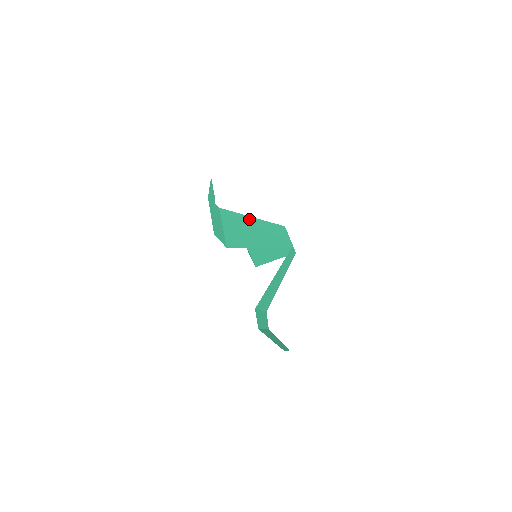
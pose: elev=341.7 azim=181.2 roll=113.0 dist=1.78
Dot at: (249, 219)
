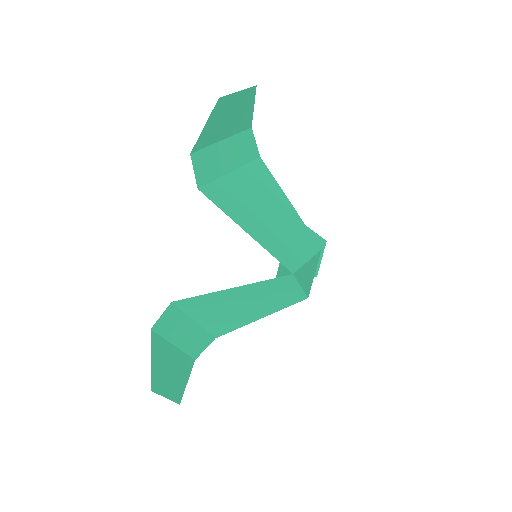
Dot at: (281, 198)
